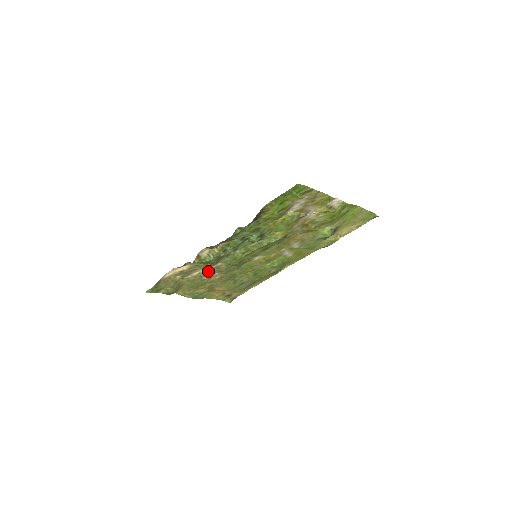
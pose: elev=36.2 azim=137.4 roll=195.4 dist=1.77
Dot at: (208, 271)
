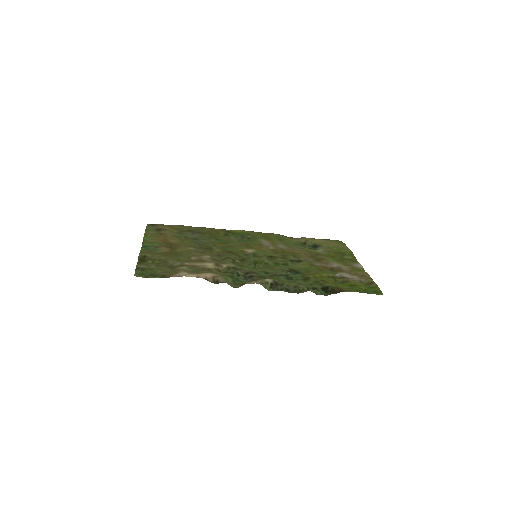
Dot at: (210, 262)
